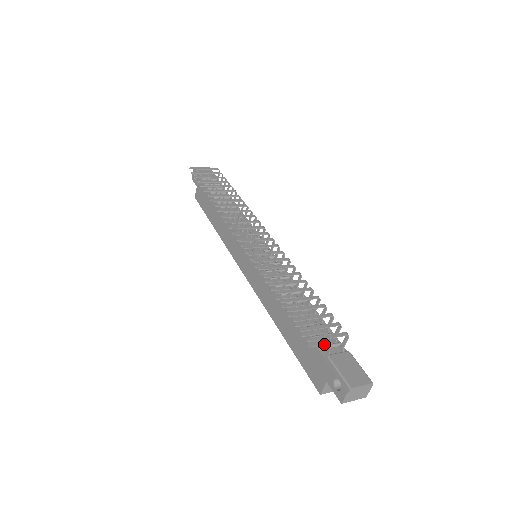
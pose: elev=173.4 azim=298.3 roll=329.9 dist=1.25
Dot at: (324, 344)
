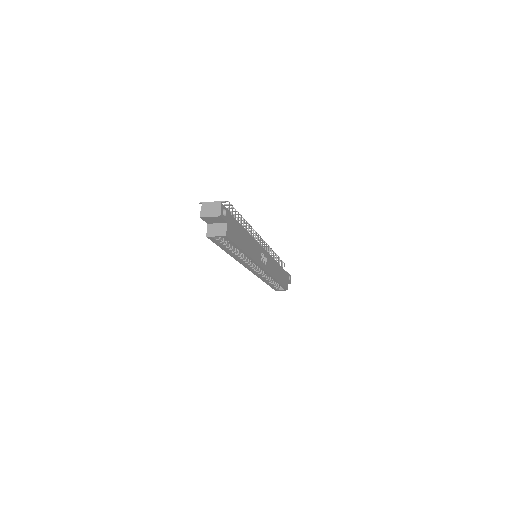
Dot at: occluded
